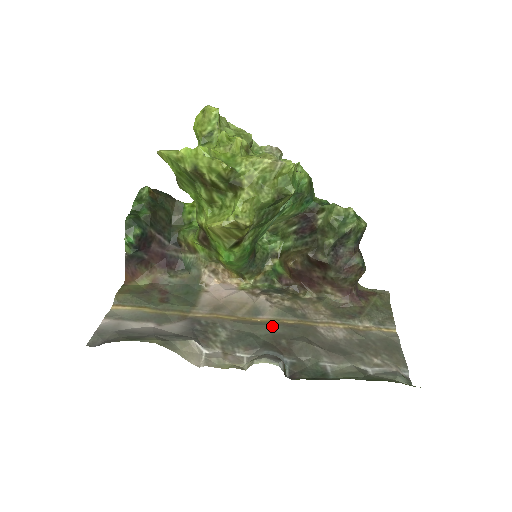
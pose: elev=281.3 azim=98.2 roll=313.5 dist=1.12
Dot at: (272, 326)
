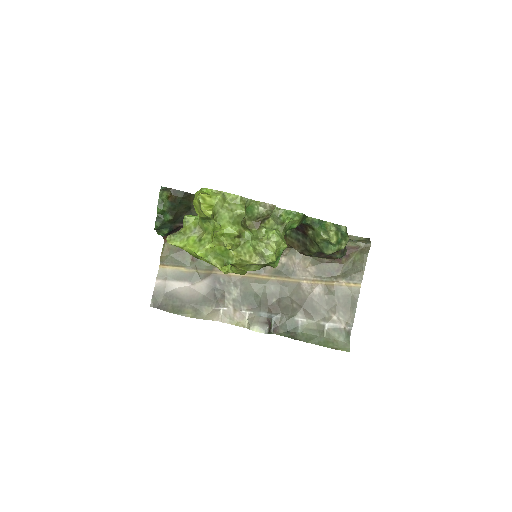
Dot at: (269, 285)
